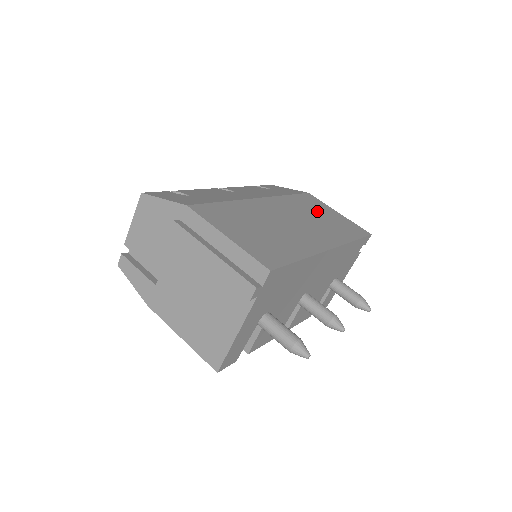
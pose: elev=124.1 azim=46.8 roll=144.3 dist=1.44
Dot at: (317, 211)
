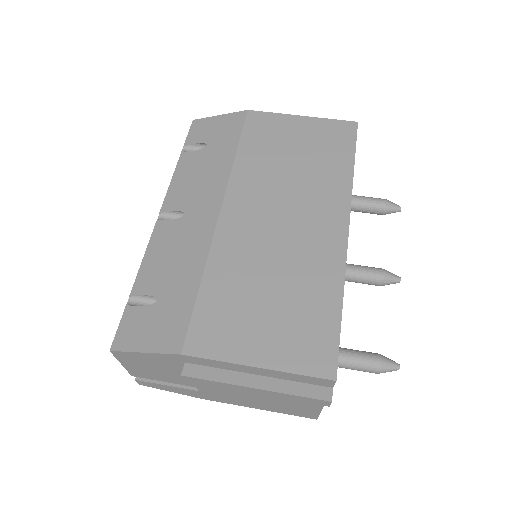
Dot at: (283, 149)
